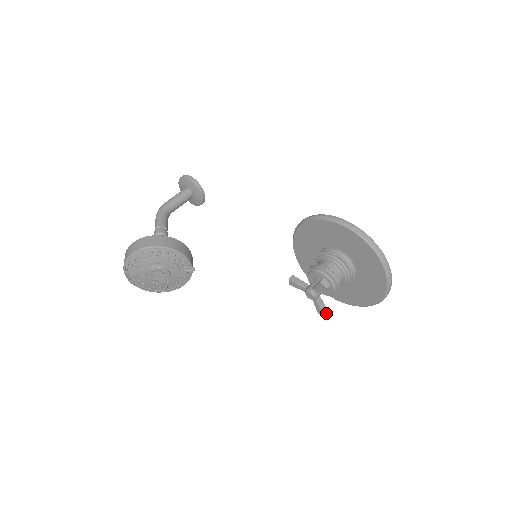
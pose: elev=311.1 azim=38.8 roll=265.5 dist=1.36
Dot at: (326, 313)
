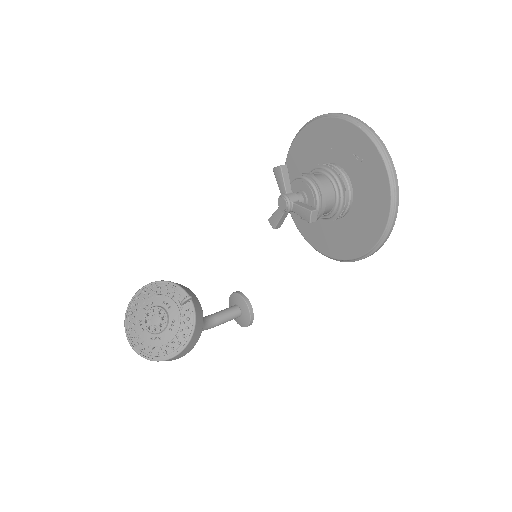
Dot at: (313, 210)
